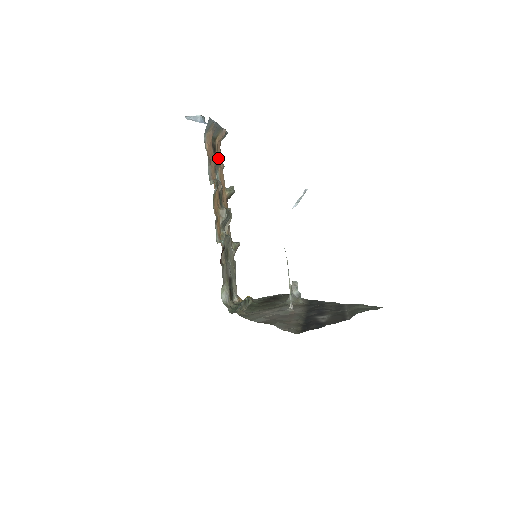
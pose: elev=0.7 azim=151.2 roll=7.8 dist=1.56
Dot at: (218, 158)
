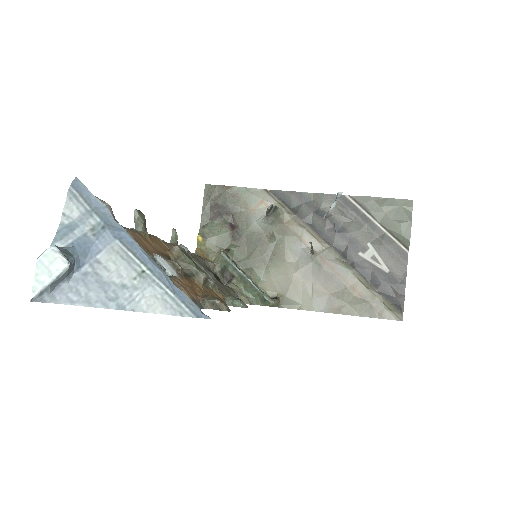
Dot at: occluded
